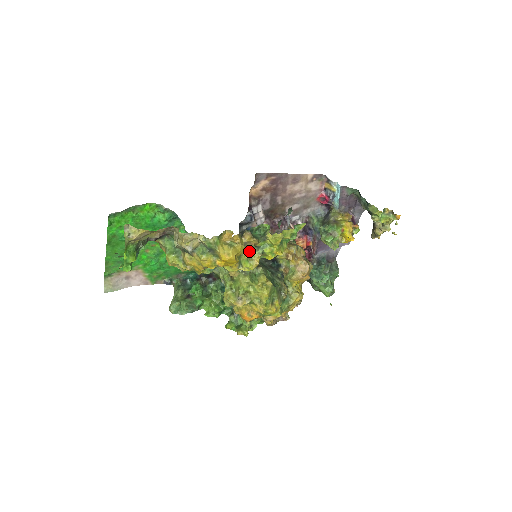
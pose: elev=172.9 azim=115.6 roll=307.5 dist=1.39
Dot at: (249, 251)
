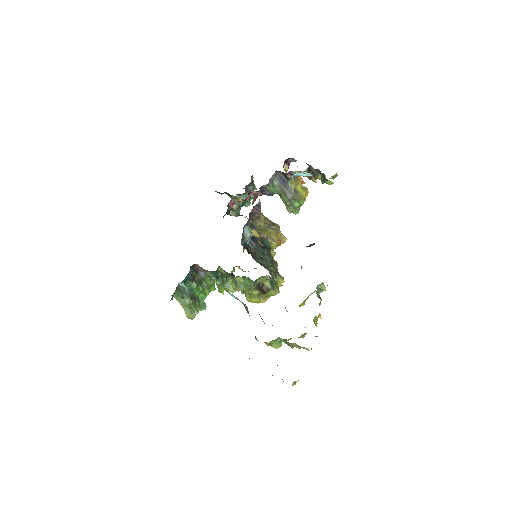
Dot at: occluded
